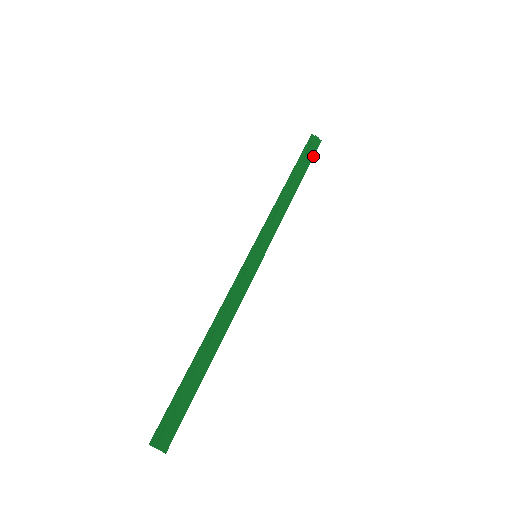
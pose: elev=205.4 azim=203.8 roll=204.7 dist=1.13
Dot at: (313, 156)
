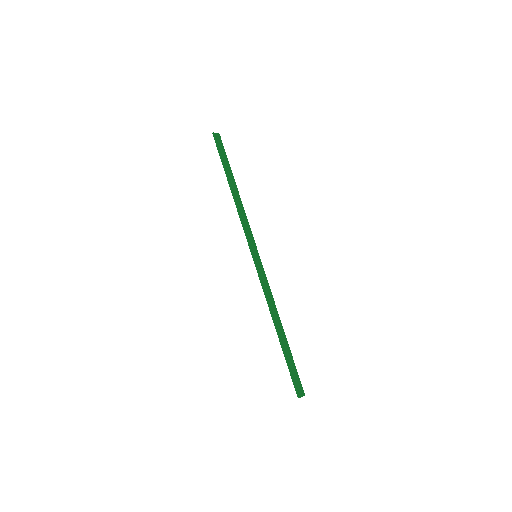
Dot at: (225, 153)
